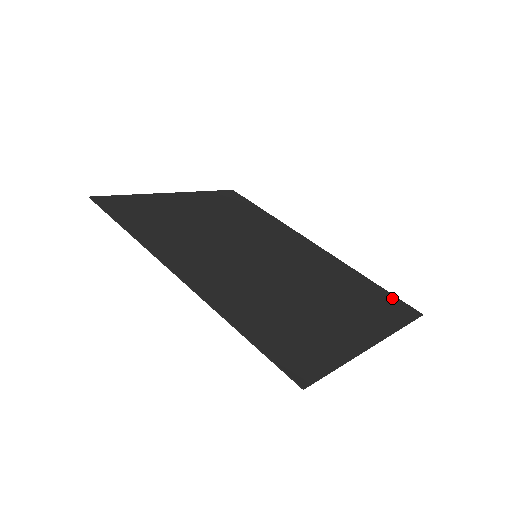
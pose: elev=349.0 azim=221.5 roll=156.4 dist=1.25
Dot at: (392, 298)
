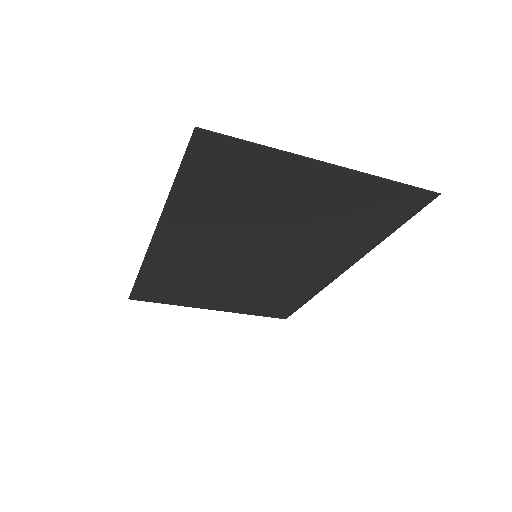
Dot at: (405, 213)
